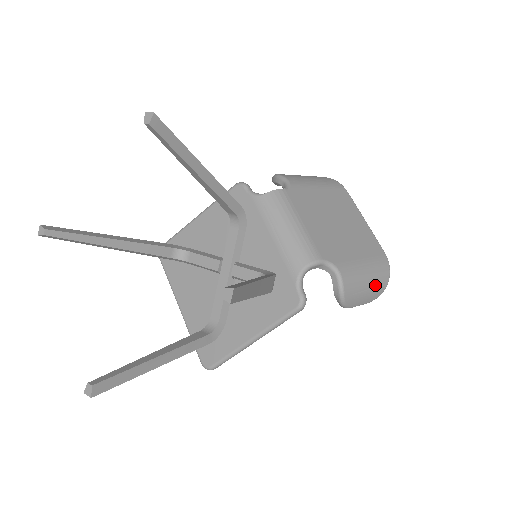
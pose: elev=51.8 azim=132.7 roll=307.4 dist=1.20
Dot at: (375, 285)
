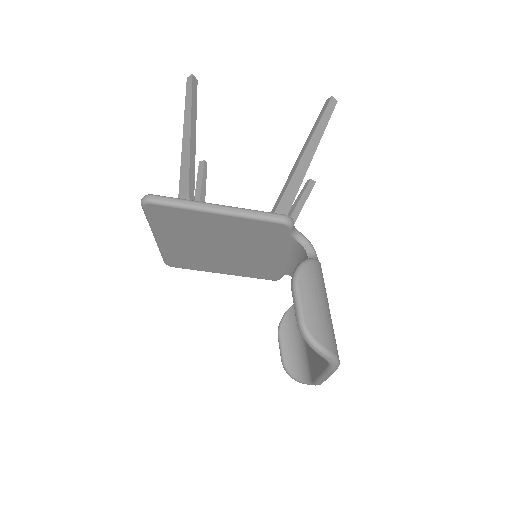
Dot at: (325, 321)
